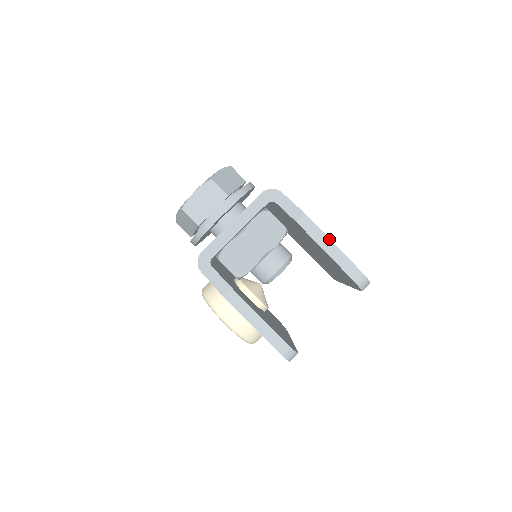
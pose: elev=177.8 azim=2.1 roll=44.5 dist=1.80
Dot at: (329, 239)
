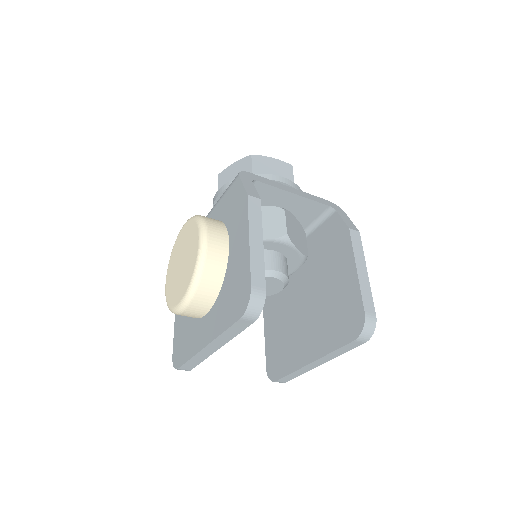
Dot at: occluded
